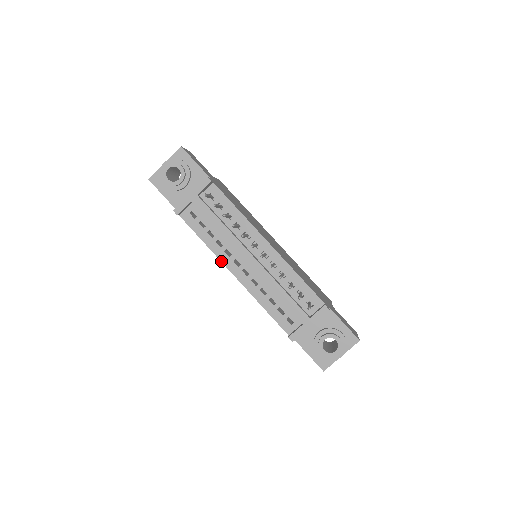
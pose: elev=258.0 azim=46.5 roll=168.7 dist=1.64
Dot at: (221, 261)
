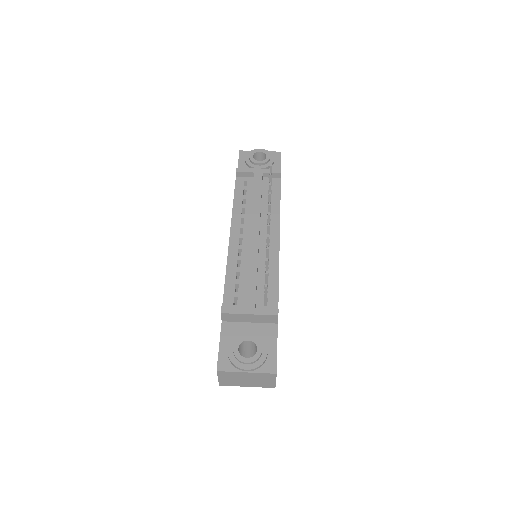
Dot at: (232, 221)
